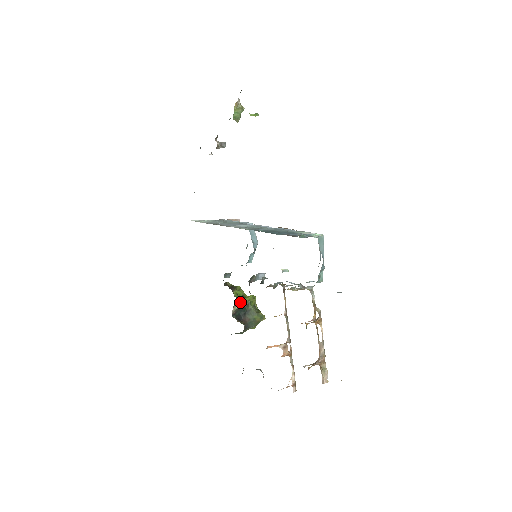
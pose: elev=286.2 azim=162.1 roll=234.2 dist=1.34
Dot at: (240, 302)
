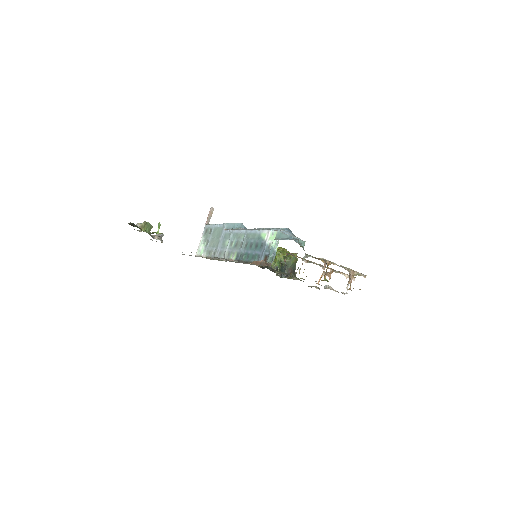
Dot at: occluded
